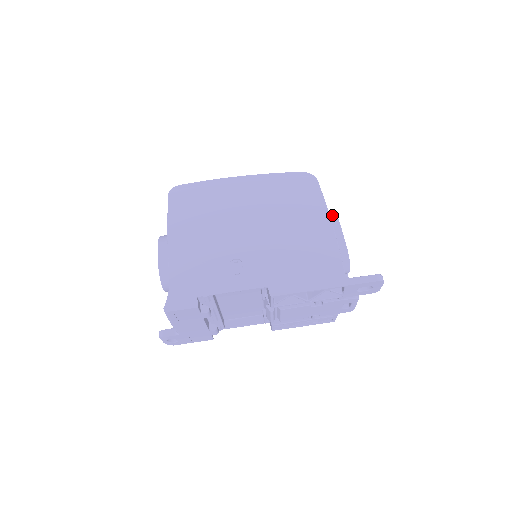
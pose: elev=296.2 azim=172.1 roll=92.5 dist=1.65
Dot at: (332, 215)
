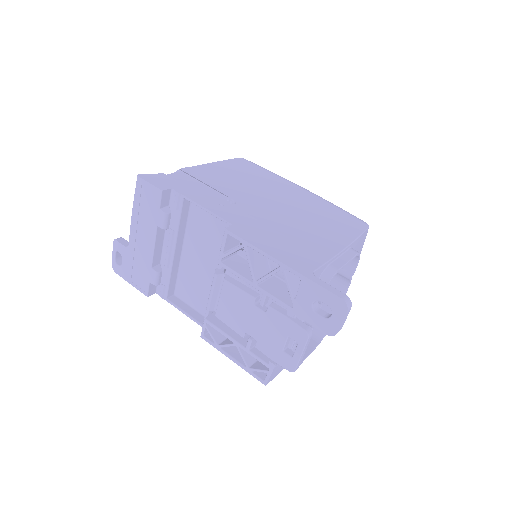
Dot at: occluded
